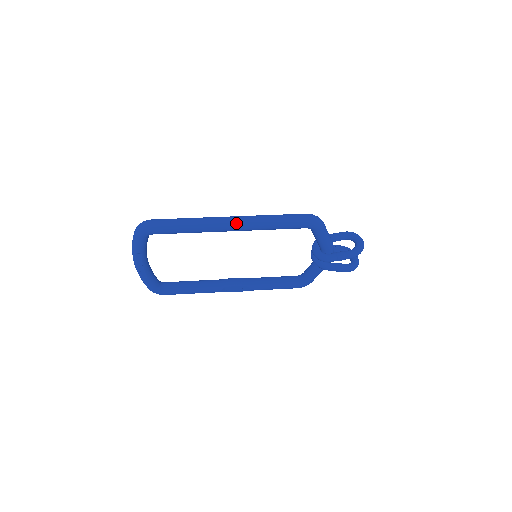
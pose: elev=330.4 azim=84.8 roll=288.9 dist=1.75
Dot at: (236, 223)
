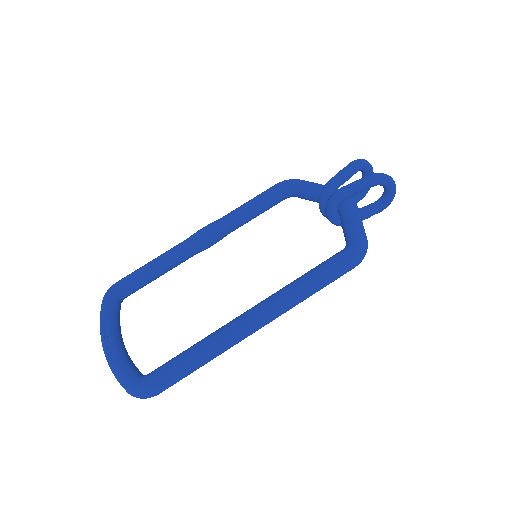
Dot at: occluded
